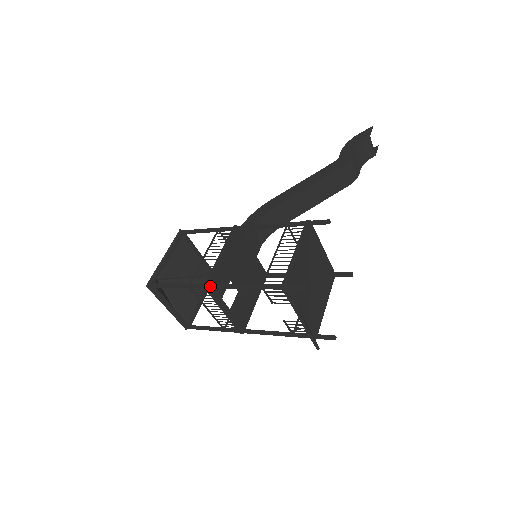
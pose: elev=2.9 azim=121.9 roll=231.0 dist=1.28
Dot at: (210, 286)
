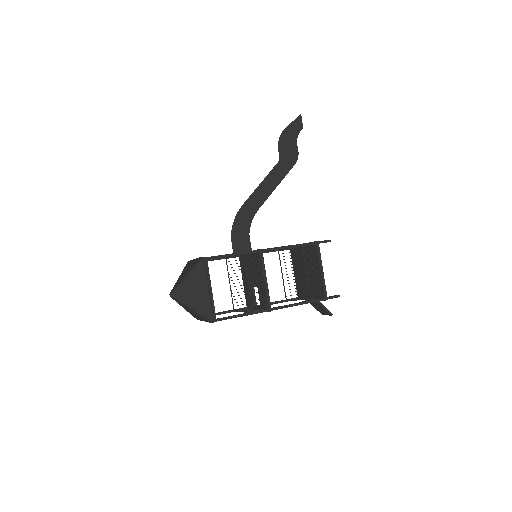
Dot at: occluded
